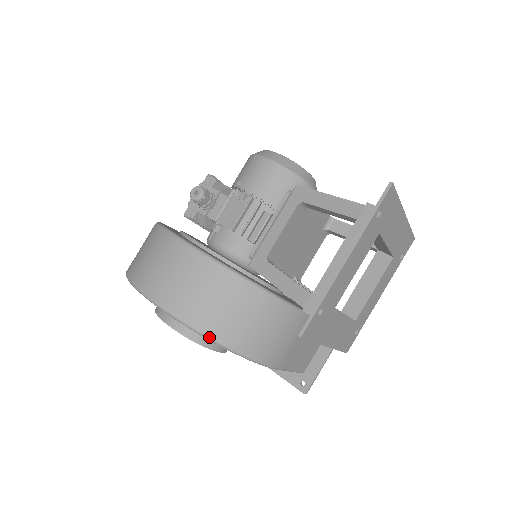
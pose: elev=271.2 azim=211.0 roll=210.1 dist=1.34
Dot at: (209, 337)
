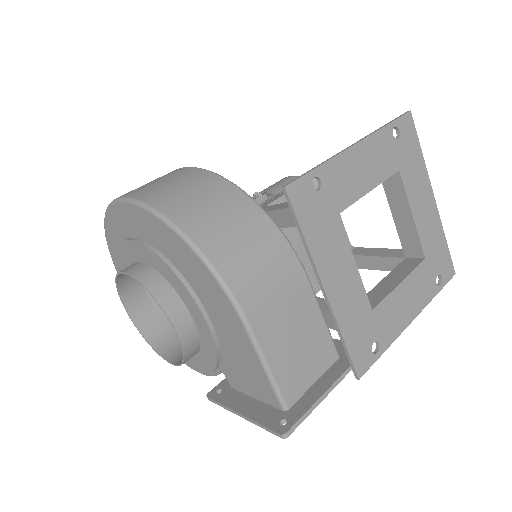
Dot at: (168, 219)
